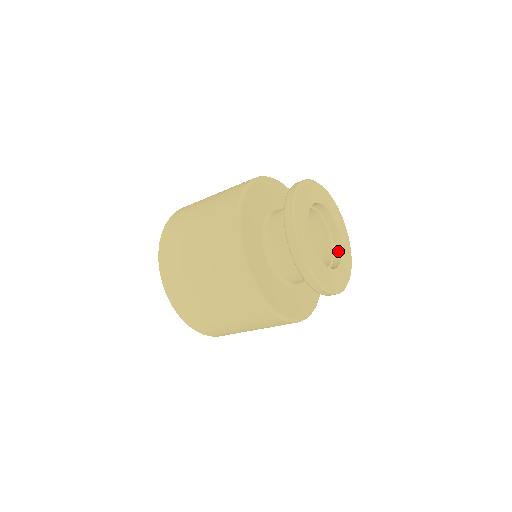
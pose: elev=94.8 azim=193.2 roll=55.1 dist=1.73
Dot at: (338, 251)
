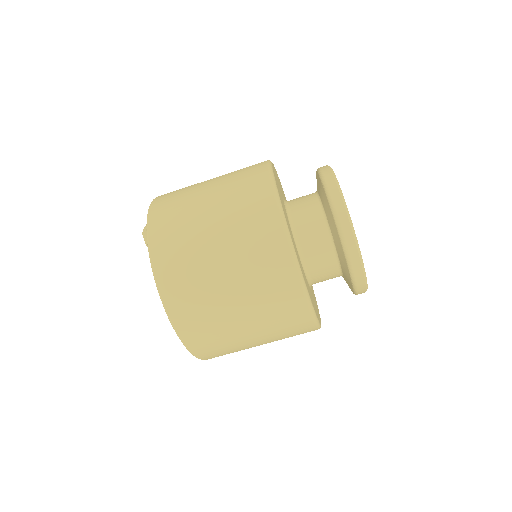
Dot at: occluded
